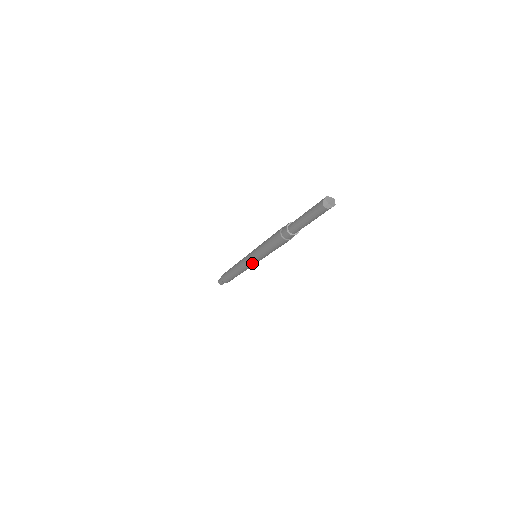
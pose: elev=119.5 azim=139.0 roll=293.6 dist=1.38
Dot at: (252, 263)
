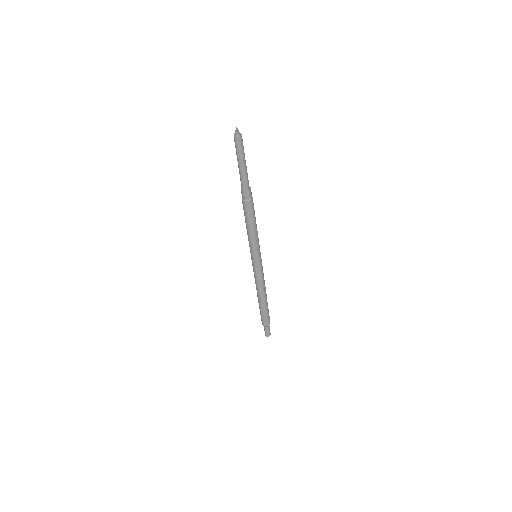
Dot at: (253, 263)
